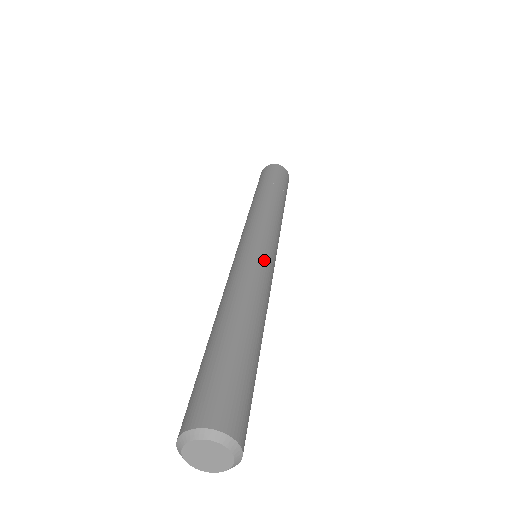
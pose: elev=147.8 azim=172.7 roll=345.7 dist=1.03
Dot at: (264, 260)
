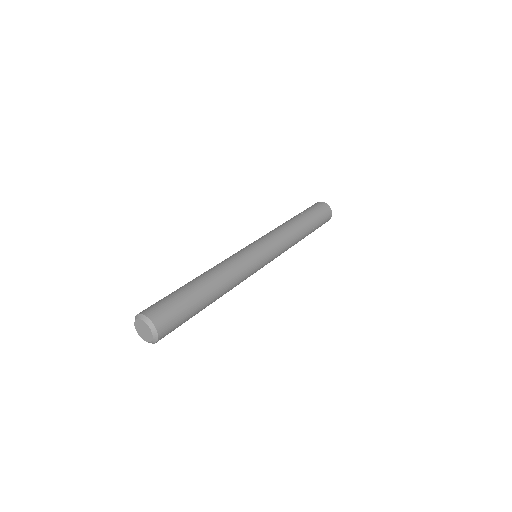
Dot at: (248, 256)
